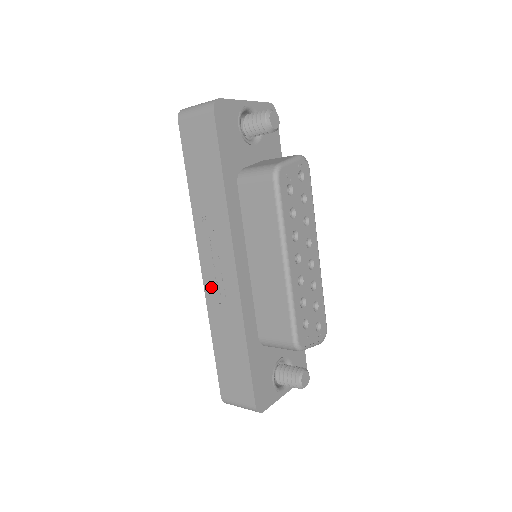
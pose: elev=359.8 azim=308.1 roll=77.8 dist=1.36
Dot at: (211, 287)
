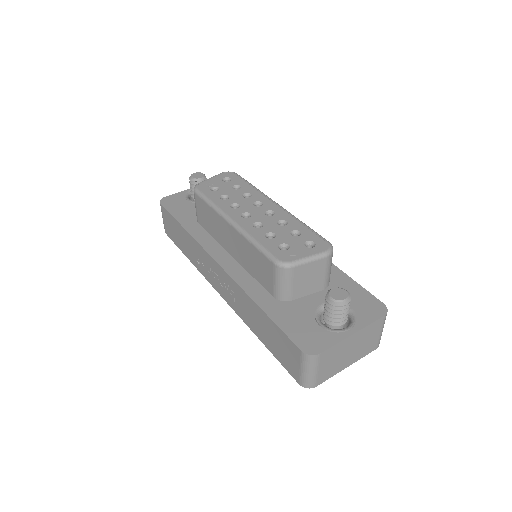
Dot at: (229, 299)
